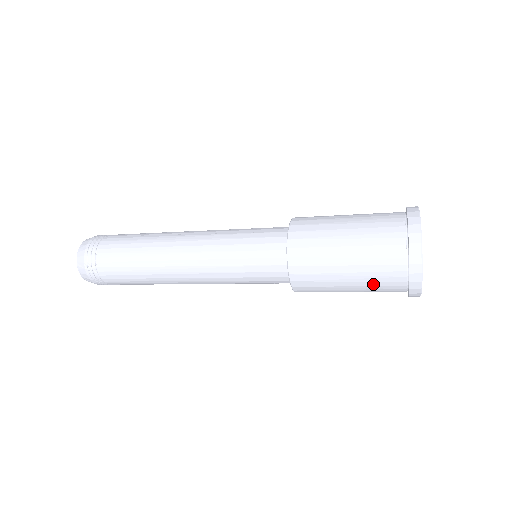
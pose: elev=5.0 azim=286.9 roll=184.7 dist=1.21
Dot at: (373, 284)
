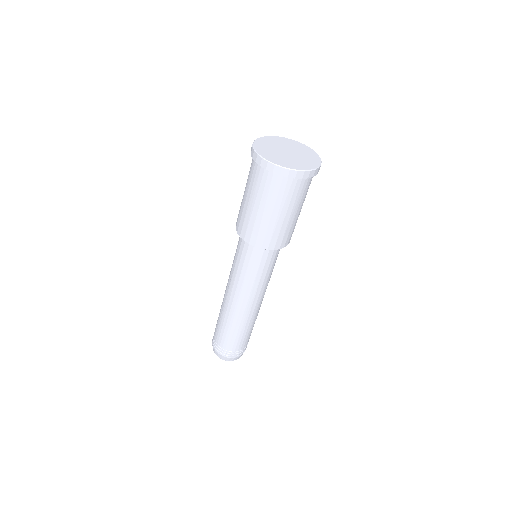
Dot at: (261, 192)
